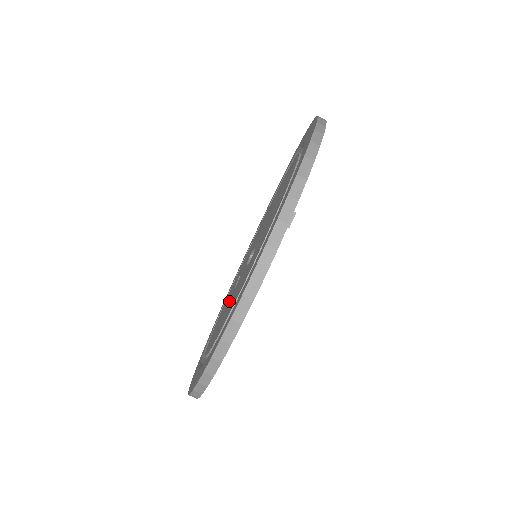
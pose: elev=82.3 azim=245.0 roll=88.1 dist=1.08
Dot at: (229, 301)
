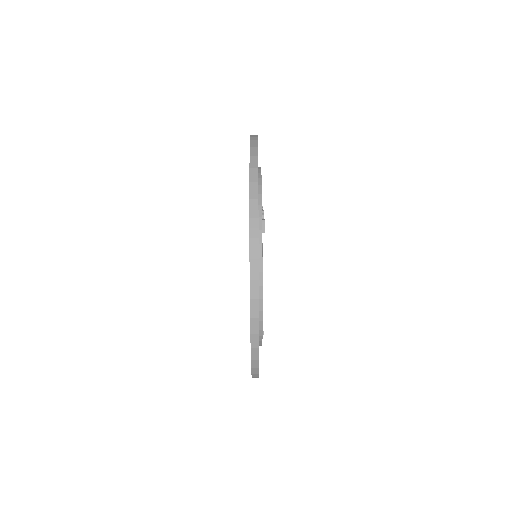
Dot at: occluded
